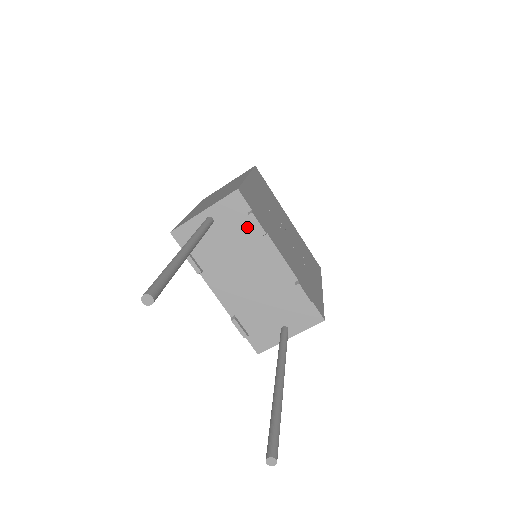
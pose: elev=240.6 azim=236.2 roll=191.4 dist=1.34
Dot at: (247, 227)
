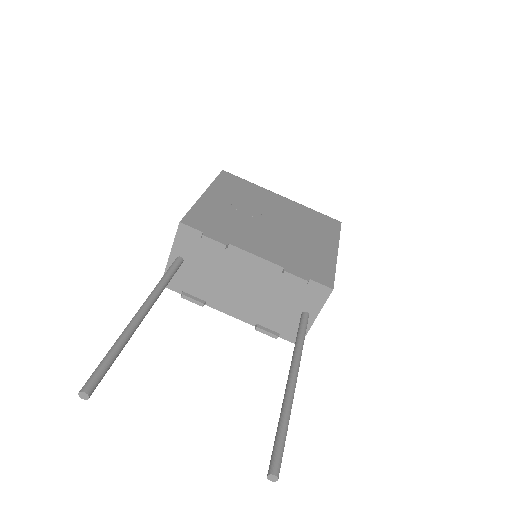
Dot at: (210, 248)
